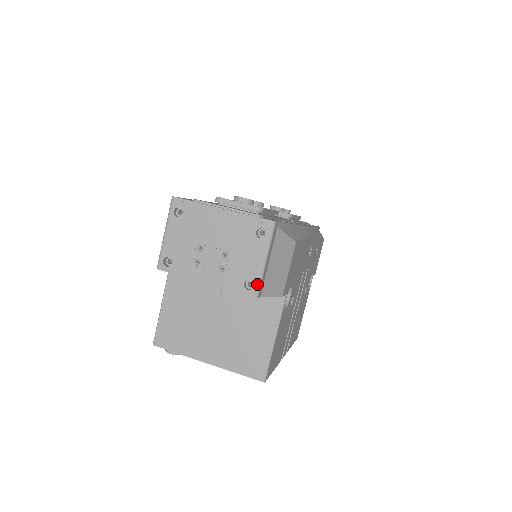
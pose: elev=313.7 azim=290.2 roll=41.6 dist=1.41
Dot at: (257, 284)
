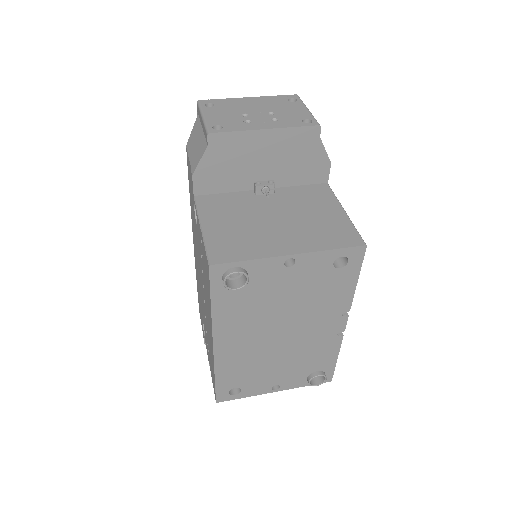
Dot at: (314, 119)
